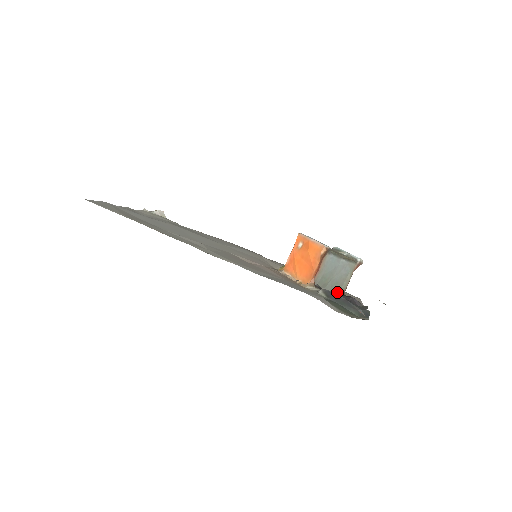
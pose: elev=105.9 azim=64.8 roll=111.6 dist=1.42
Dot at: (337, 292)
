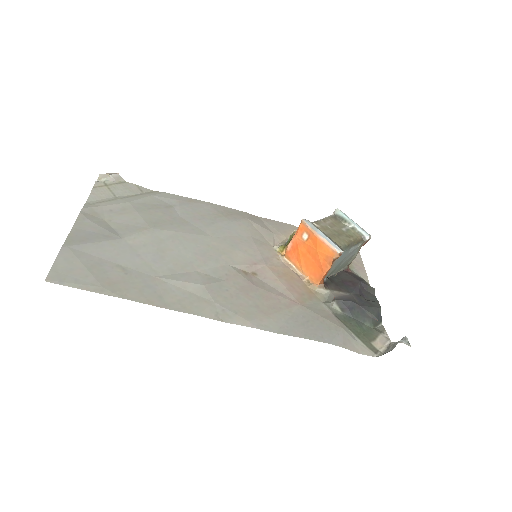
Dot at: (342, 269)
